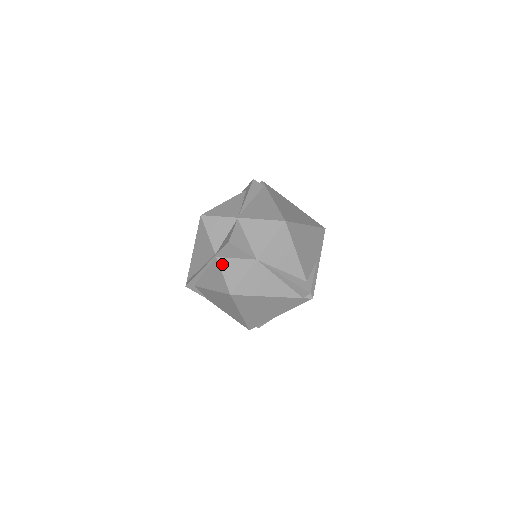
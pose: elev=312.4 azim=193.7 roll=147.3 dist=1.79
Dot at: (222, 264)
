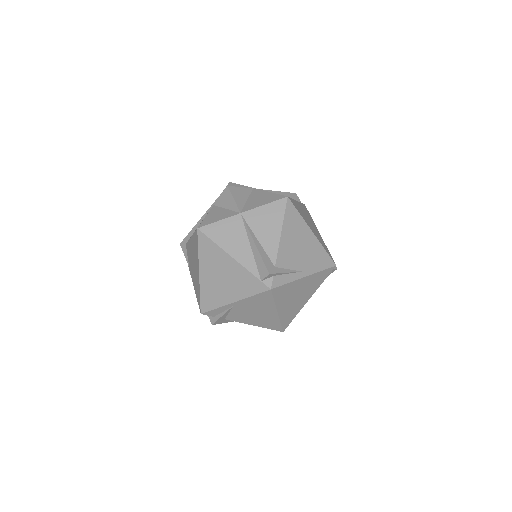
Dot at: (213, 210)
